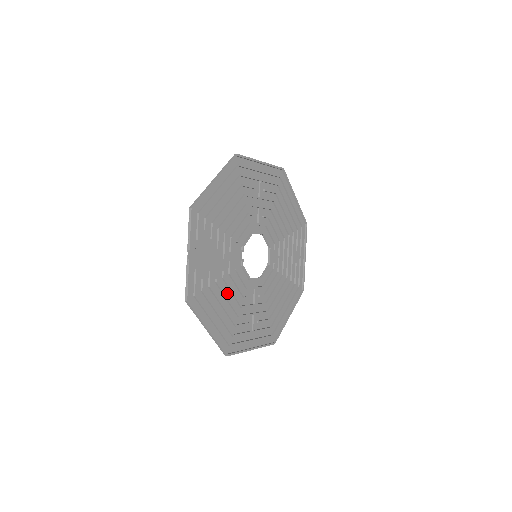
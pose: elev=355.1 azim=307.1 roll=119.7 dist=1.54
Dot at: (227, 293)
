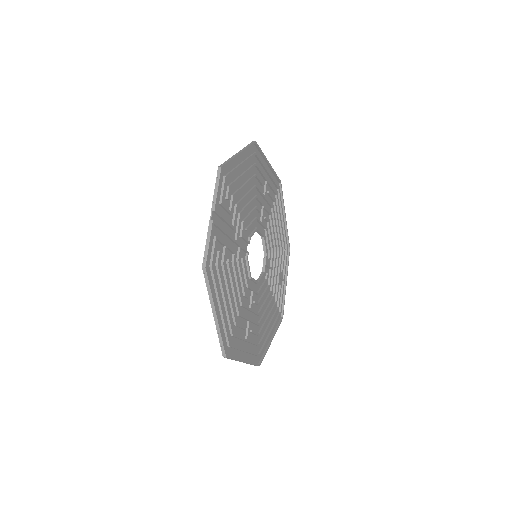
Dot at: (233, 282)
